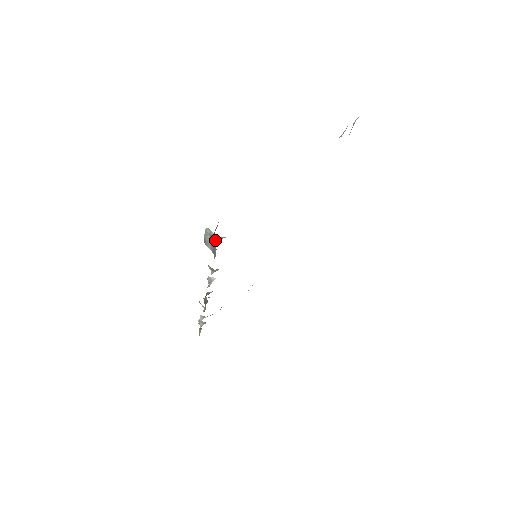
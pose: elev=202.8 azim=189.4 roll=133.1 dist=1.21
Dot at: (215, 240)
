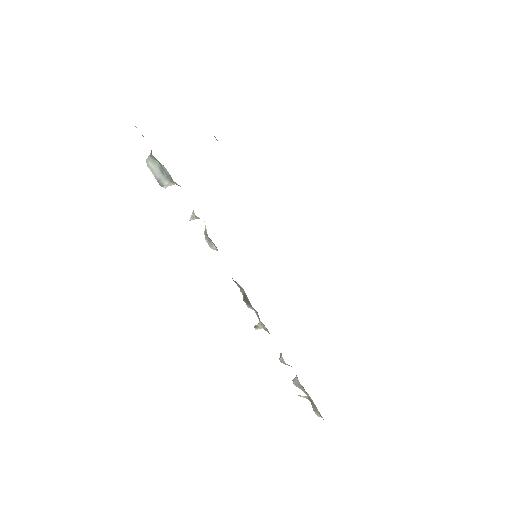
Dot at: occluded
